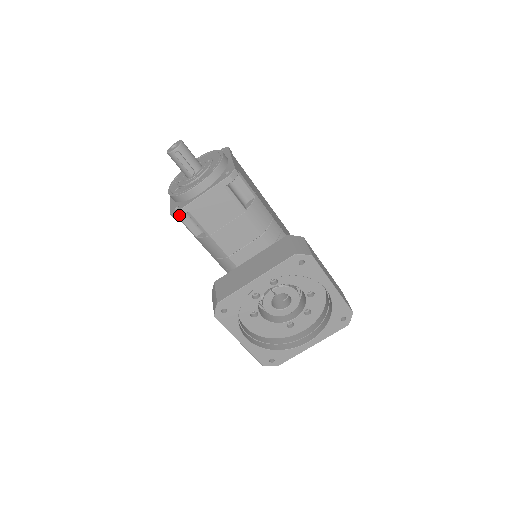
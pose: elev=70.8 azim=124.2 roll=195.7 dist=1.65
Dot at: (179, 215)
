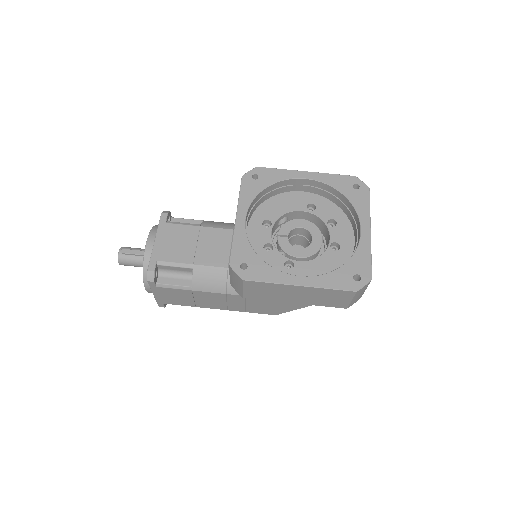
Dot at: (152, 270)
